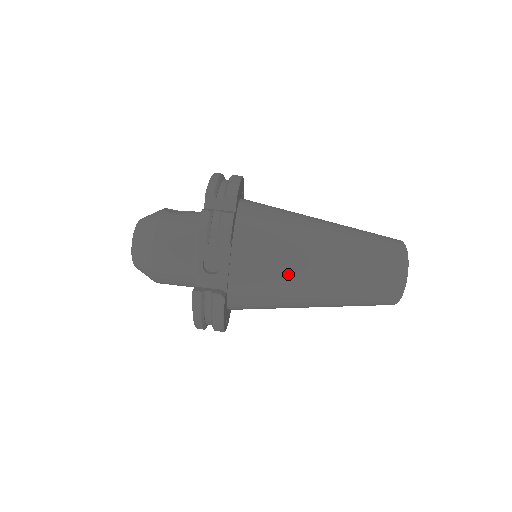
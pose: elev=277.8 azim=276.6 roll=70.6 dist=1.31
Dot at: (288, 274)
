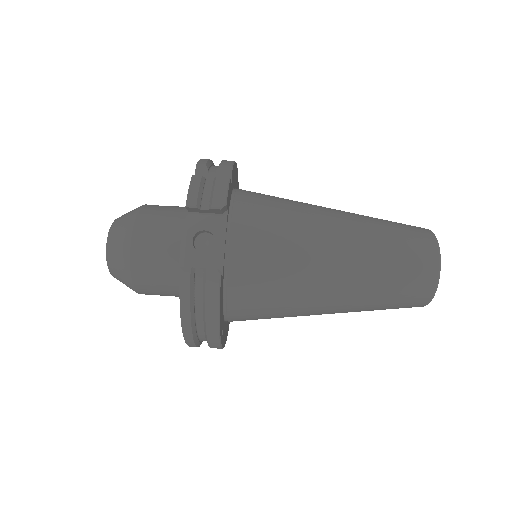
Dot at: (297, 254)
